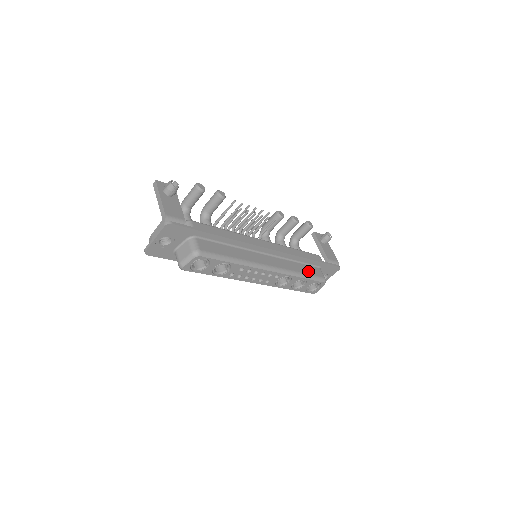
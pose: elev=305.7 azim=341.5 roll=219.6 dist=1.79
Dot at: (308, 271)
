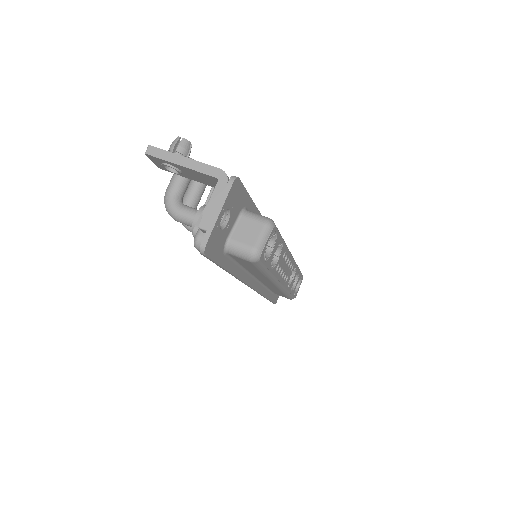
Dot at: occluded
